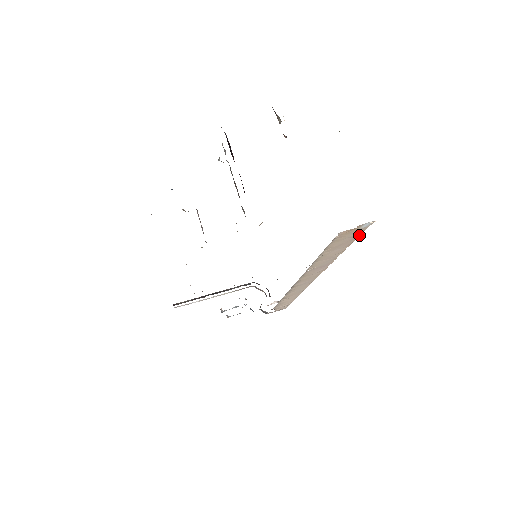
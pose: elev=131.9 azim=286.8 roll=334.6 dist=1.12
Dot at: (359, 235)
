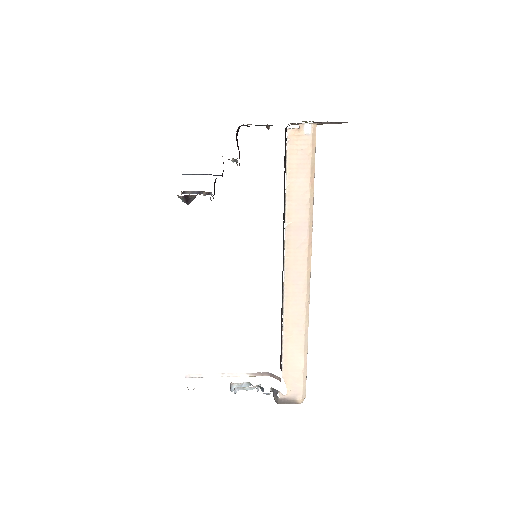
Dot at: (311, 156)
